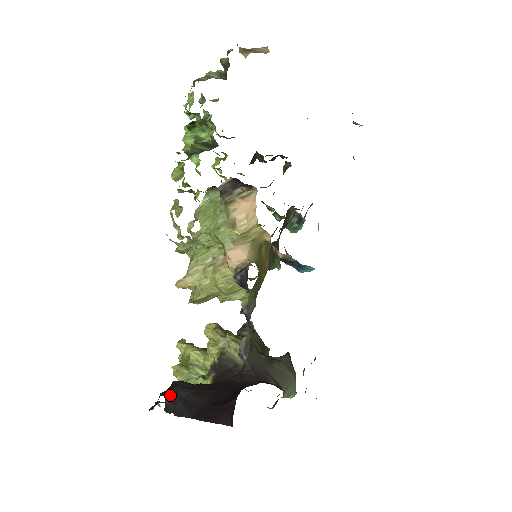
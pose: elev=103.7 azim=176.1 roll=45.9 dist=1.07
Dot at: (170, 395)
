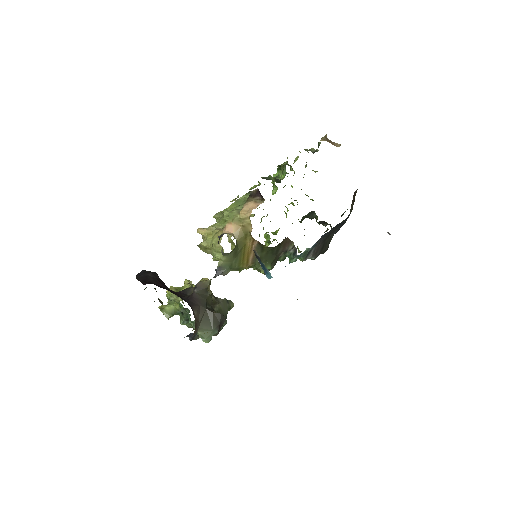
Dot at: (145, 271)
